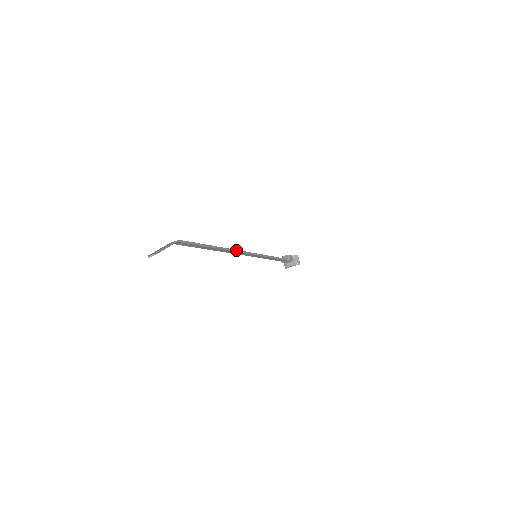
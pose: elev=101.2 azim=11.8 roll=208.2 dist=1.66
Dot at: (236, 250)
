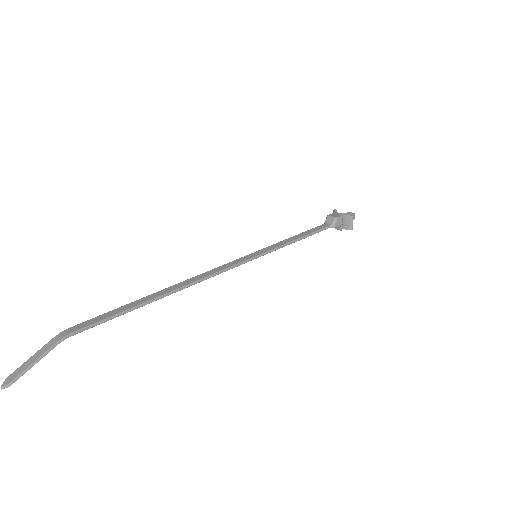
Dot at: (205, 278)
